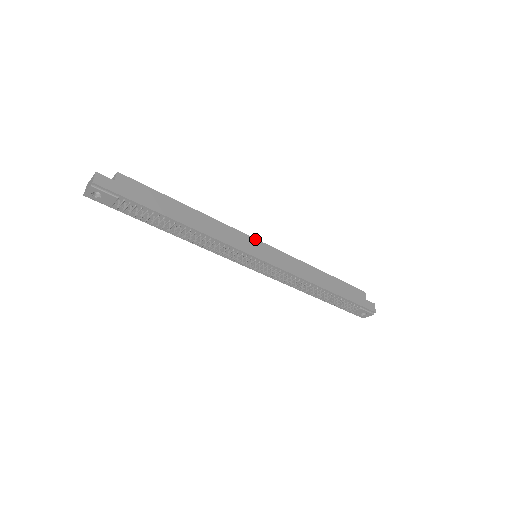
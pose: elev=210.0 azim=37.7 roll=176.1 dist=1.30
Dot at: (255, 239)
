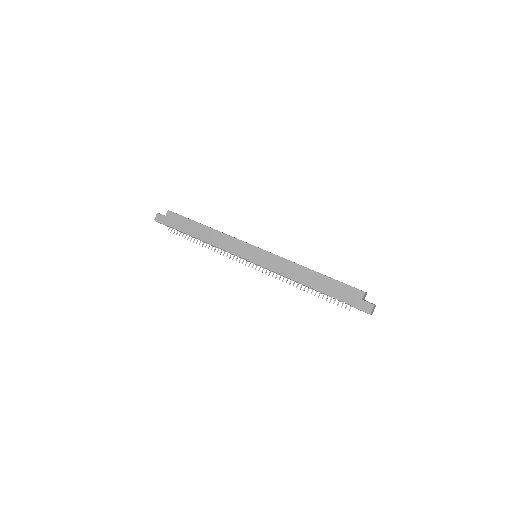
Dot at: (251, 245)
